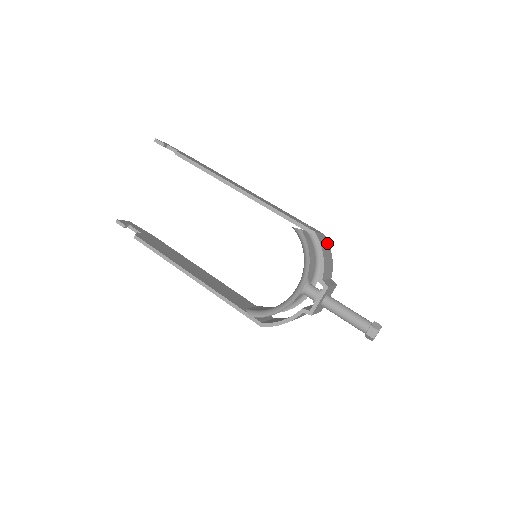
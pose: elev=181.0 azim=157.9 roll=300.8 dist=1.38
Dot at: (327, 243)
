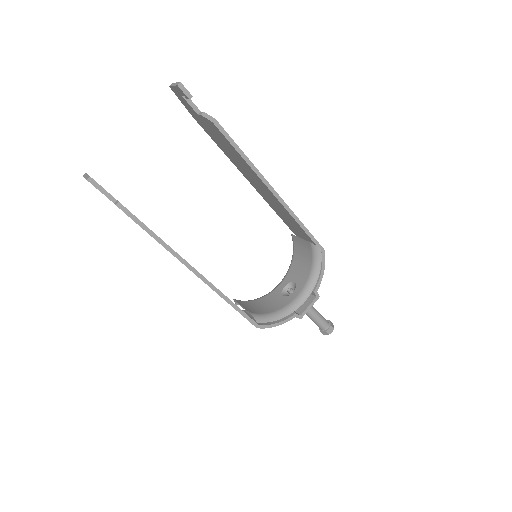
Dot at: occluded
